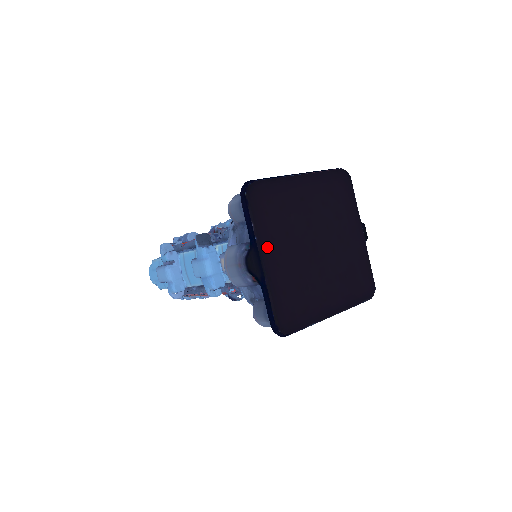
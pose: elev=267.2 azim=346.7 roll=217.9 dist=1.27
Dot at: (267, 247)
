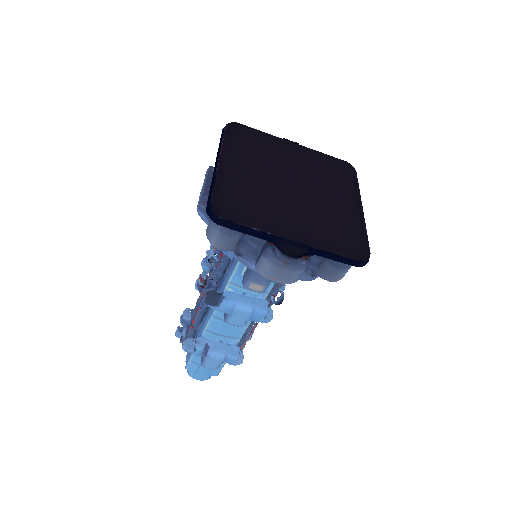
Dot at: (281, 228)
